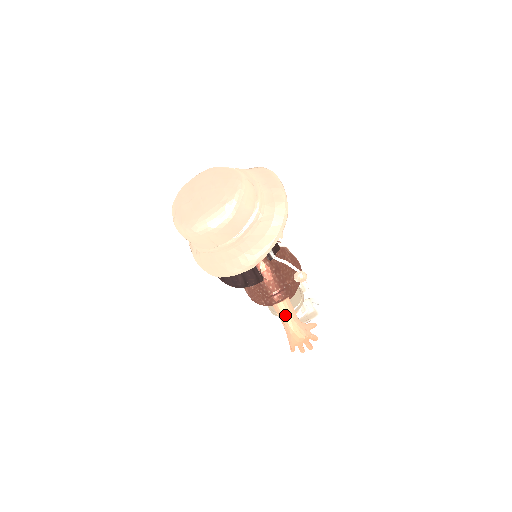
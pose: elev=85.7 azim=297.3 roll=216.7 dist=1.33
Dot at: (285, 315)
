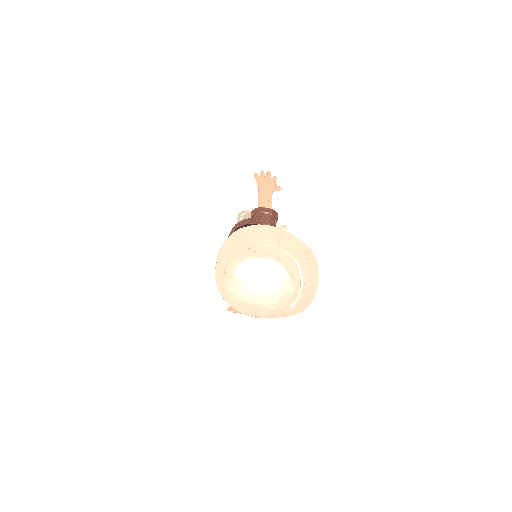
Dot at: occluded
